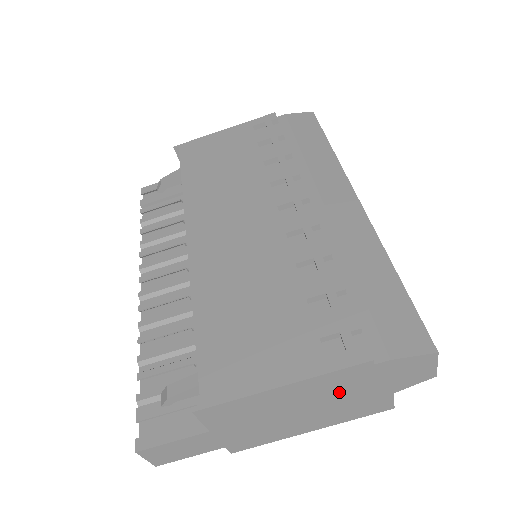
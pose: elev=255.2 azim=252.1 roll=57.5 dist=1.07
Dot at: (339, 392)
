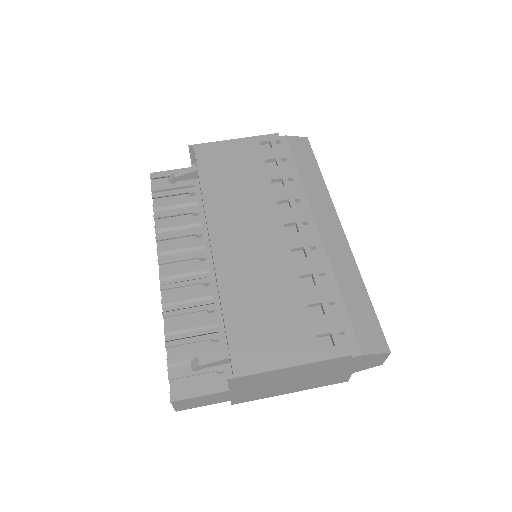
Dot at: (322, 371)
